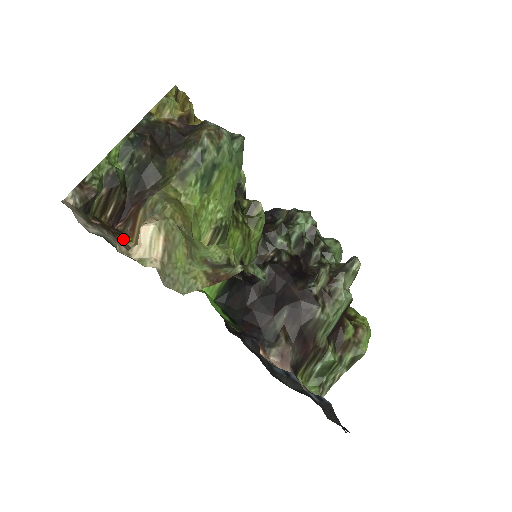
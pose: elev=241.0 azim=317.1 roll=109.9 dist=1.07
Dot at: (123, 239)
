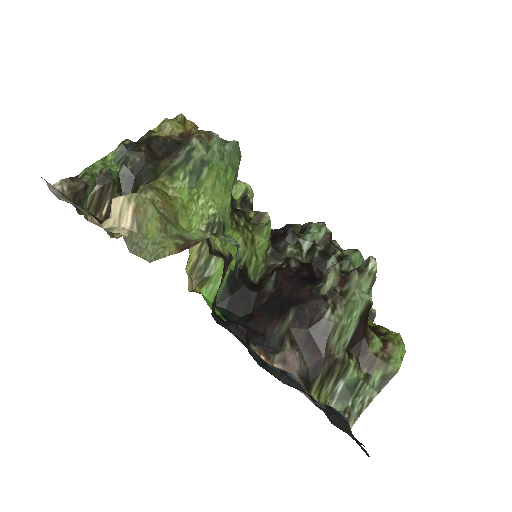
Dot at: occluded
